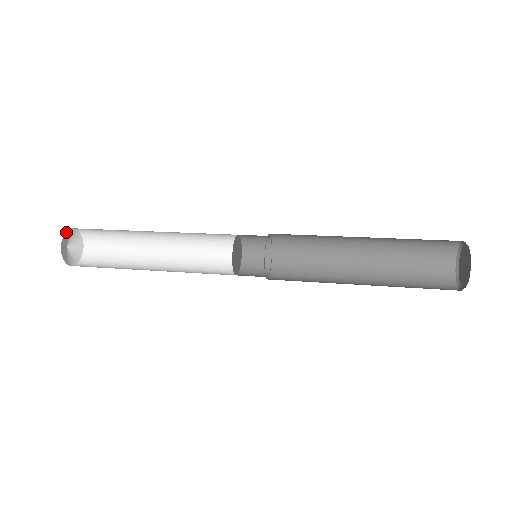
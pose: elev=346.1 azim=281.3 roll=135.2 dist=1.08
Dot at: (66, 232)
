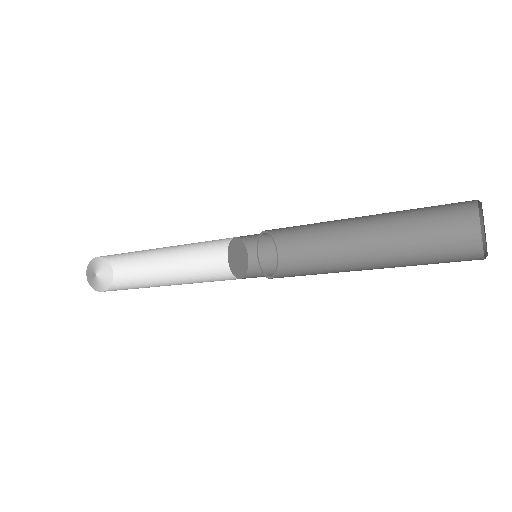
Dot at: (106, 260)
